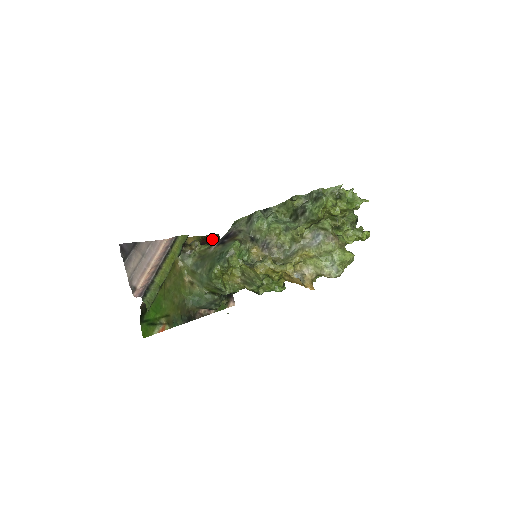
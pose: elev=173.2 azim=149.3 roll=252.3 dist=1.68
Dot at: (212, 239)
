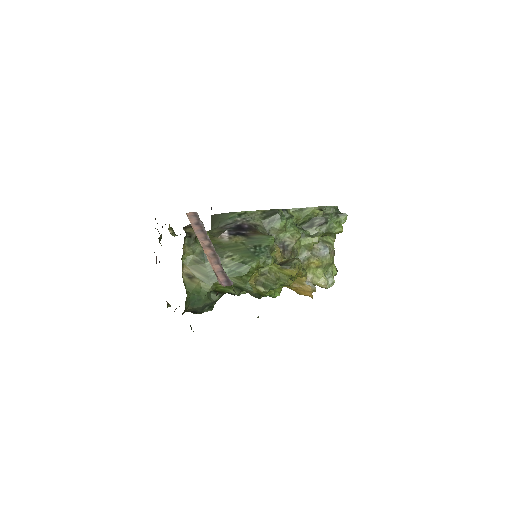
Dot at: occluded
